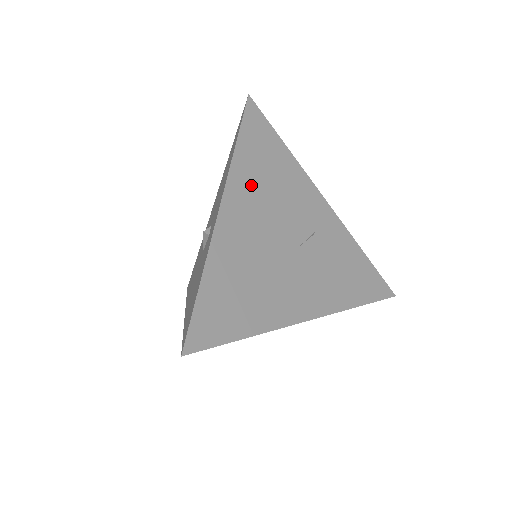
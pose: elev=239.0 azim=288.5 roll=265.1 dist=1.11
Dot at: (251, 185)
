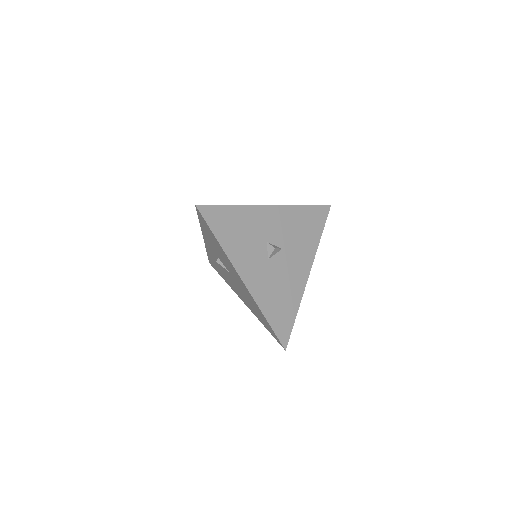
Dot at: occluded
